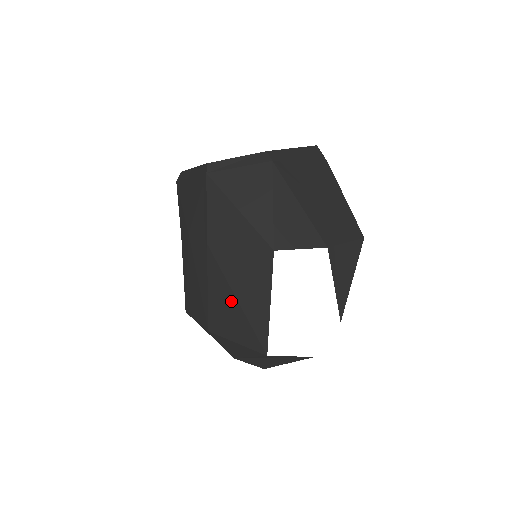
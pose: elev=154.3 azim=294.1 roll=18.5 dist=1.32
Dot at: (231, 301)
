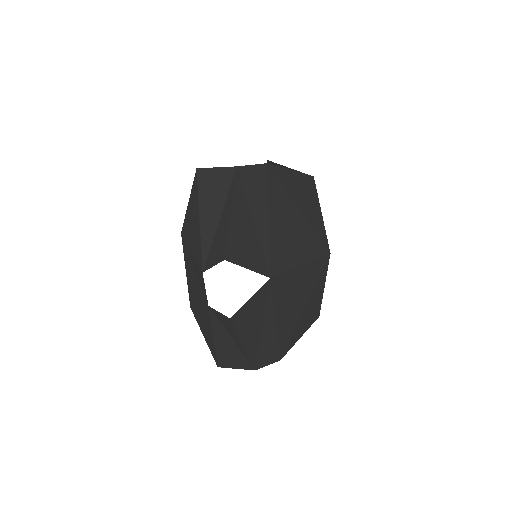
Dot at: occluded
